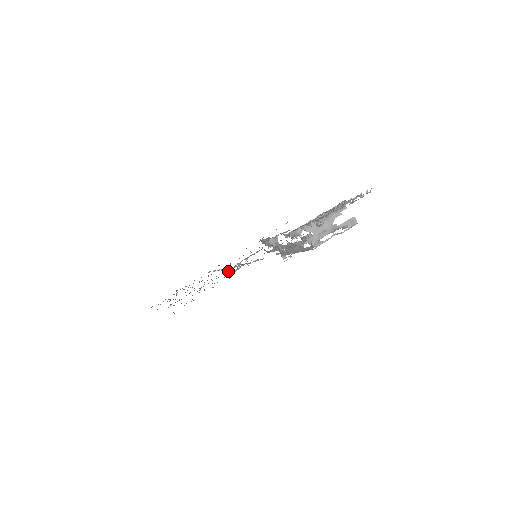
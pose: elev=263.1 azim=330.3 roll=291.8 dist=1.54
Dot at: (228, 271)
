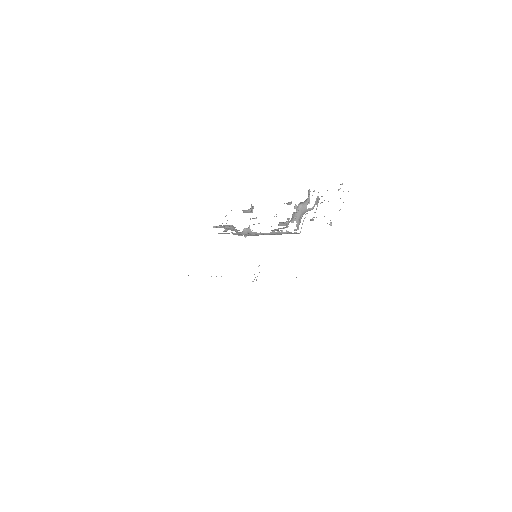
Dot at: occluded
